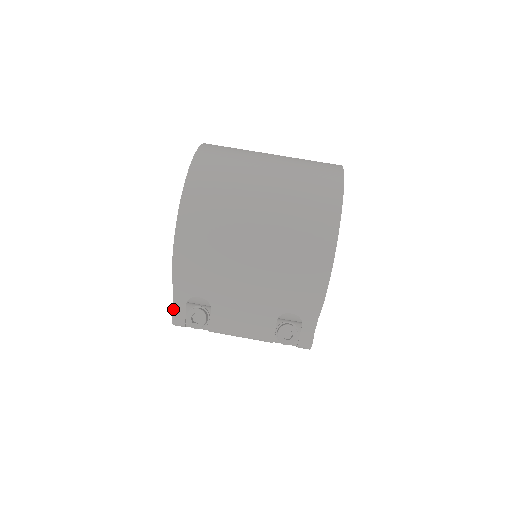
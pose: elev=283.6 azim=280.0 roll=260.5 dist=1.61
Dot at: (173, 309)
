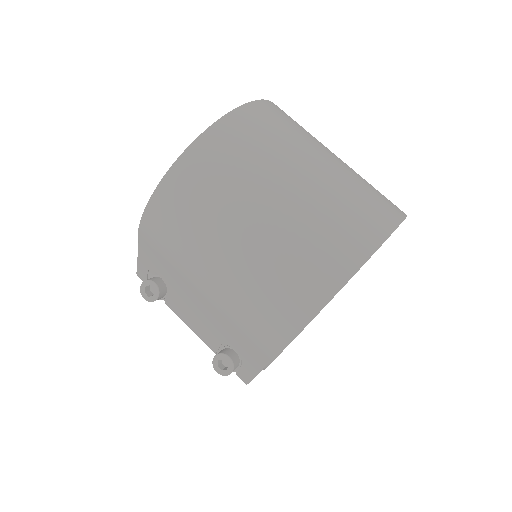
Dot at: (137, 266)
